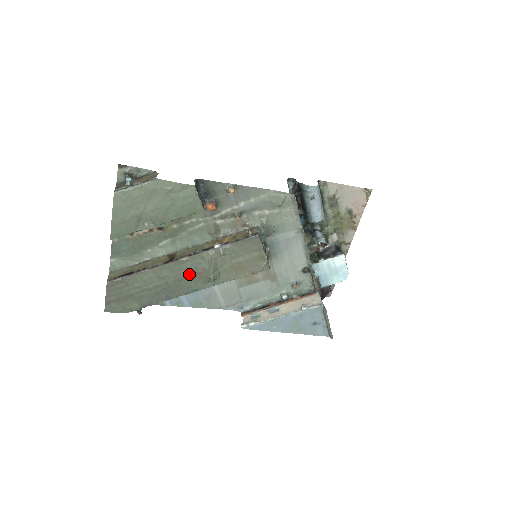
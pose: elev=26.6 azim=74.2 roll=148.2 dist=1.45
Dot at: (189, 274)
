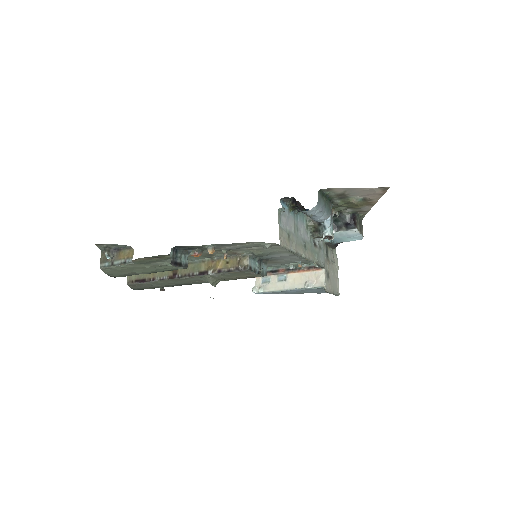
Dot at: (193, 281)
